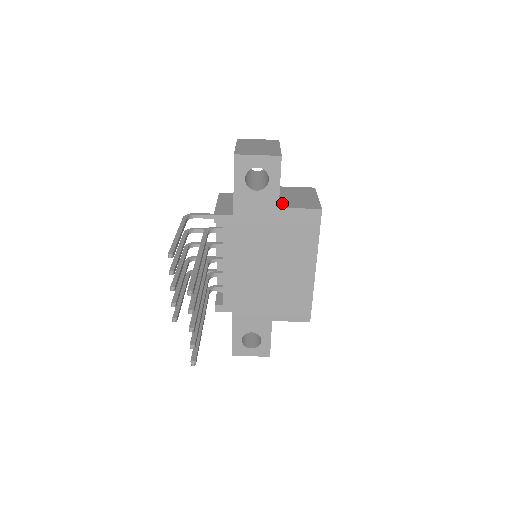
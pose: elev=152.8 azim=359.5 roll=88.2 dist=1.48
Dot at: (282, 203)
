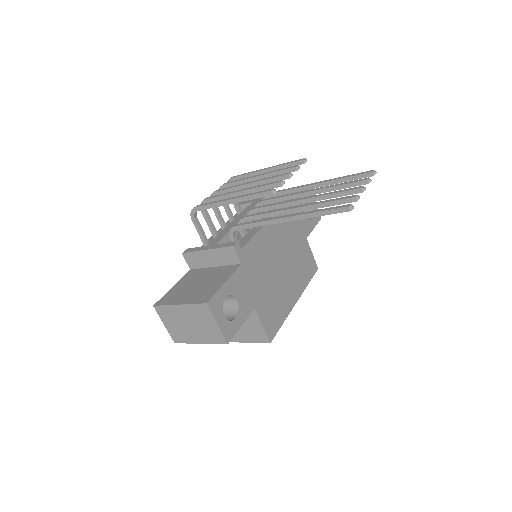
Dot at: occluded
